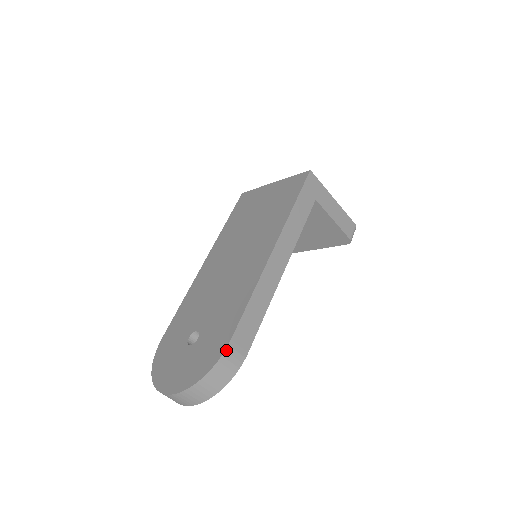
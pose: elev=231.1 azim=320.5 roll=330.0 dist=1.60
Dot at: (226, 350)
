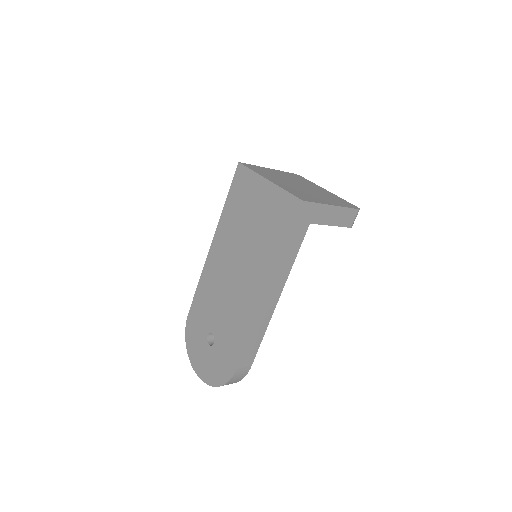
Dot at: (234, 375)
